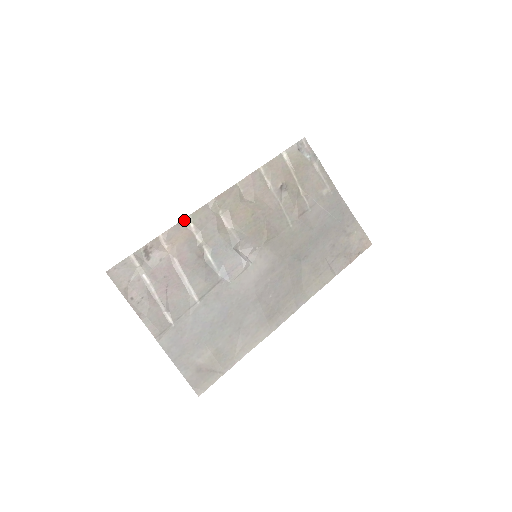
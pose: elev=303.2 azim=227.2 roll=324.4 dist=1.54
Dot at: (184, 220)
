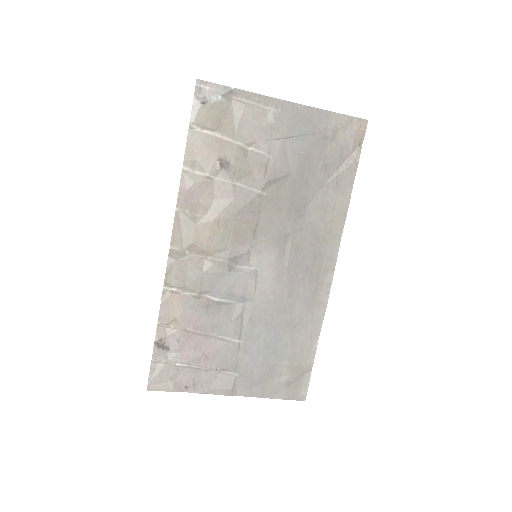
Dot at: (164, 291)
